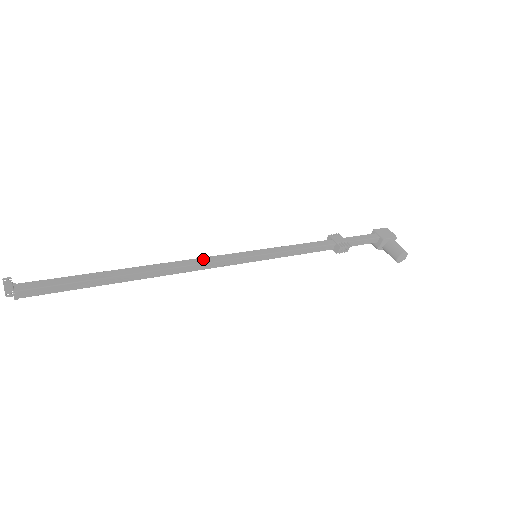
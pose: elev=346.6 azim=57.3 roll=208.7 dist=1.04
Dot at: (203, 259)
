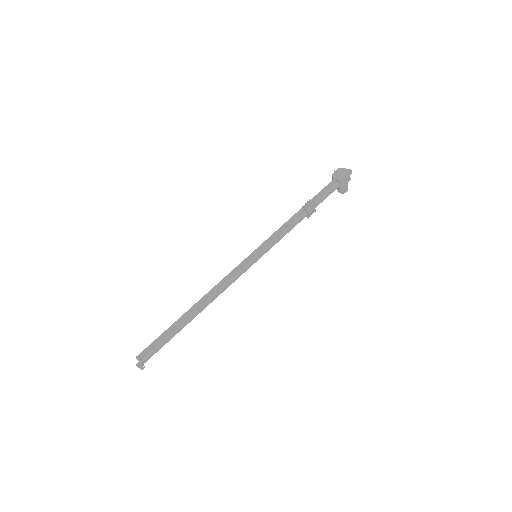
Dot at: (228, 285)
